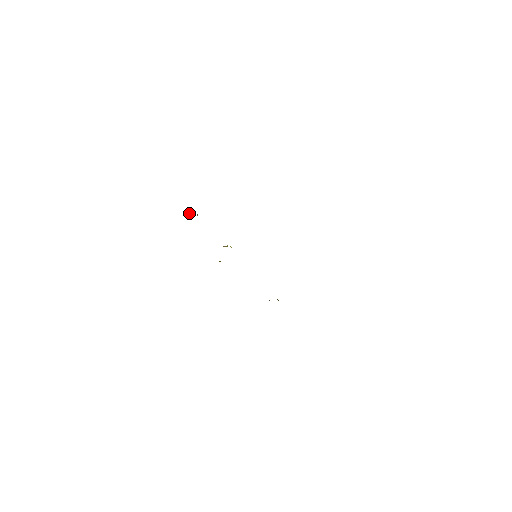
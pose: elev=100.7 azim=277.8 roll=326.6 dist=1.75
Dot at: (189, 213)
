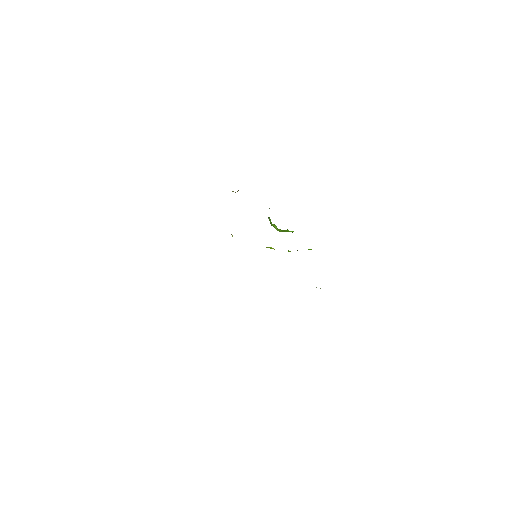
Dot at: occluded
